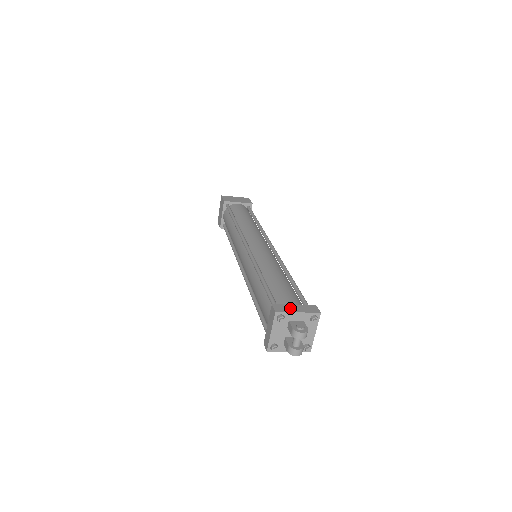
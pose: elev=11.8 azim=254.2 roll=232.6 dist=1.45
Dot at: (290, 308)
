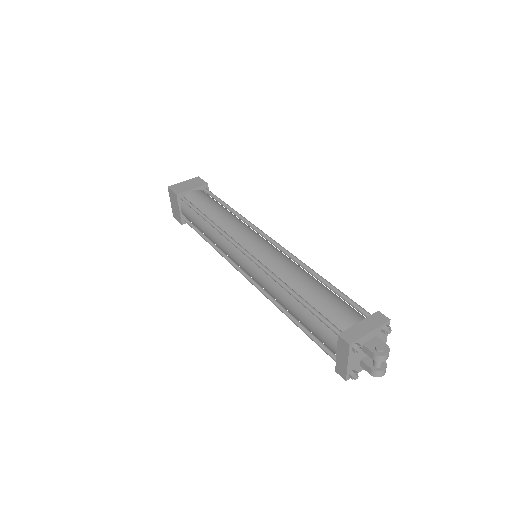
Dot at: (359, 330)
